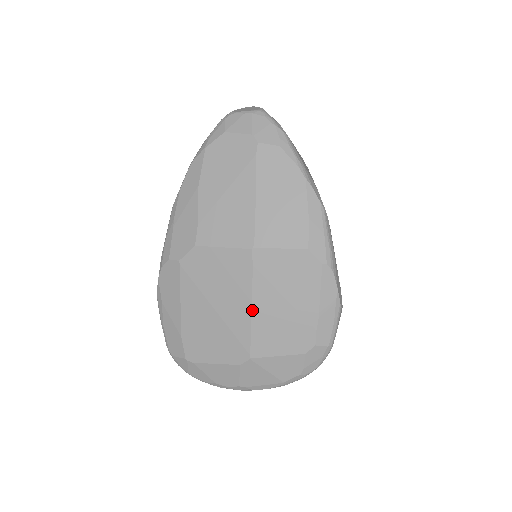
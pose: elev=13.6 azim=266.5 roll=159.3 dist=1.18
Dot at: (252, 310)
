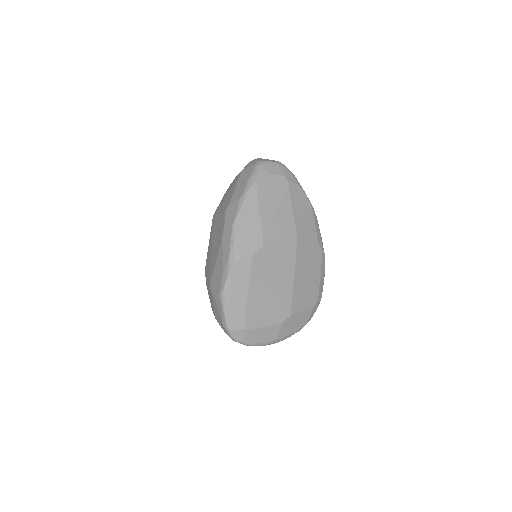
Dot at: (294, 283)
